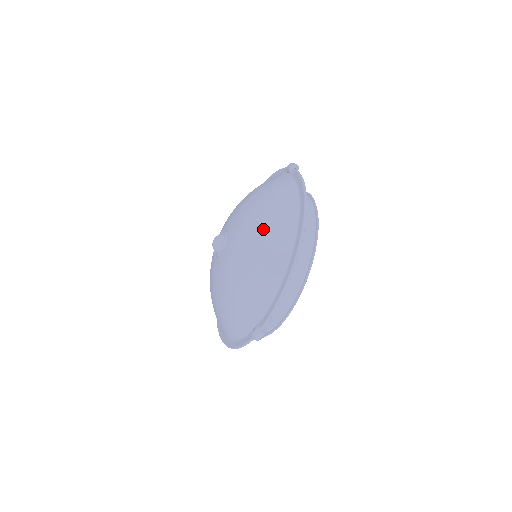
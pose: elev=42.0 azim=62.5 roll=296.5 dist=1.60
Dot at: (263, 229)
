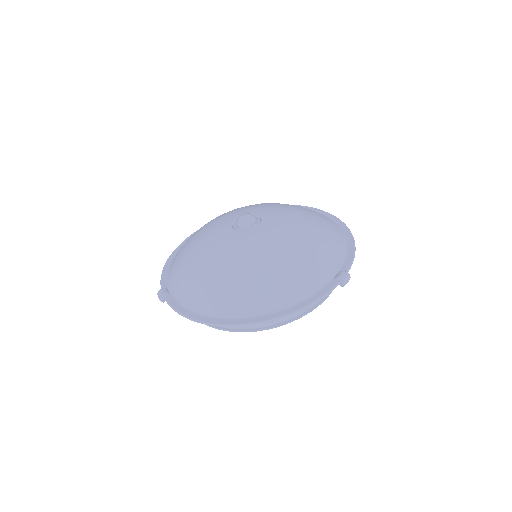
Dot at: (306, 211)
